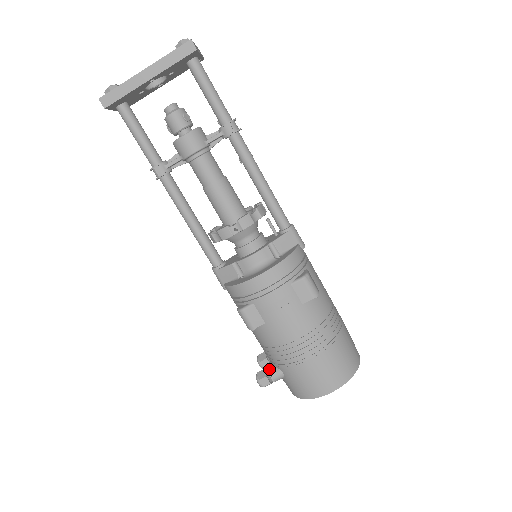
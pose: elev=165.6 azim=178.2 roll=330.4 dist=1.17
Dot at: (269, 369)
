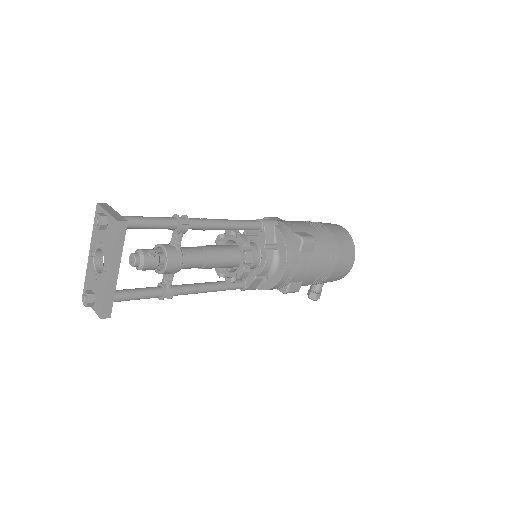
Dot at: (314, 289)
